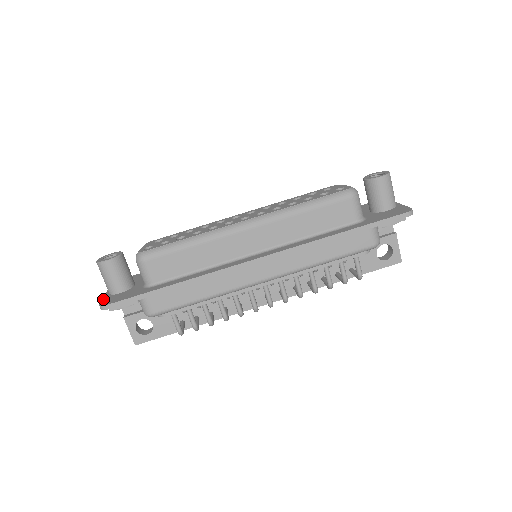
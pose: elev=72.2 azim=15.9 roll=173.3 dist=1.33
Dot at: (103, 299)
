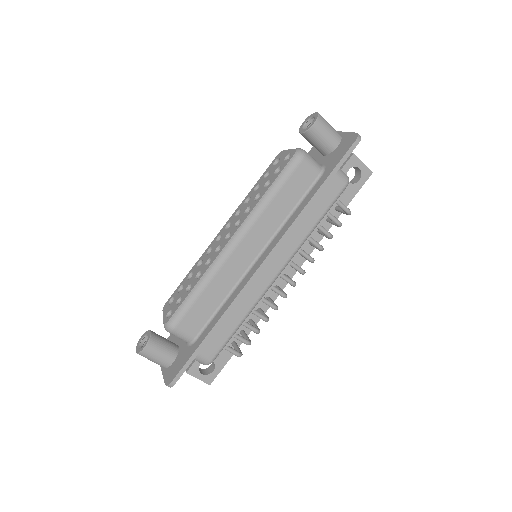
Dot at: (164, 377)
